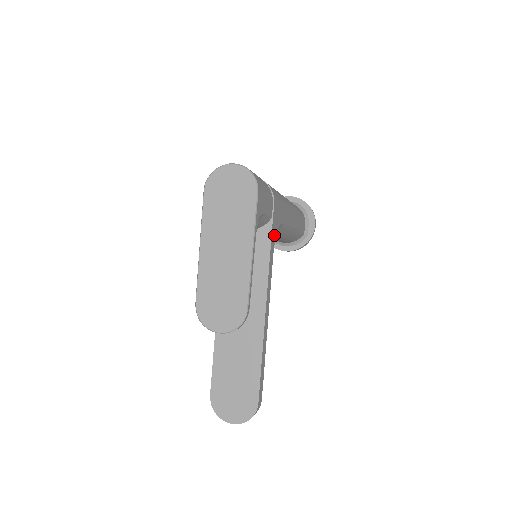
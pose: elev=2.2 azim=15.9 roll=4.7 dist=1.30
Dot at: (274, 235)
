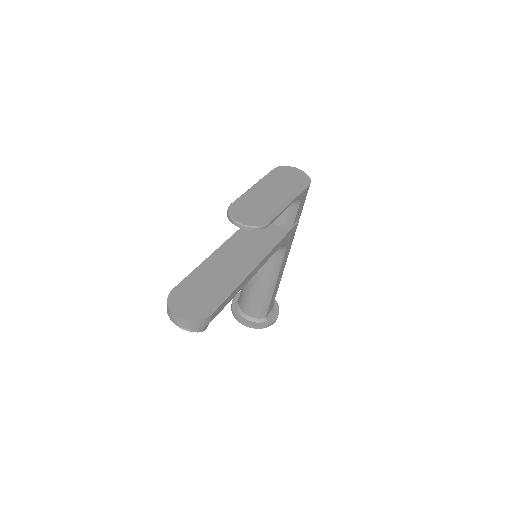
Dot at: (285, 240)
